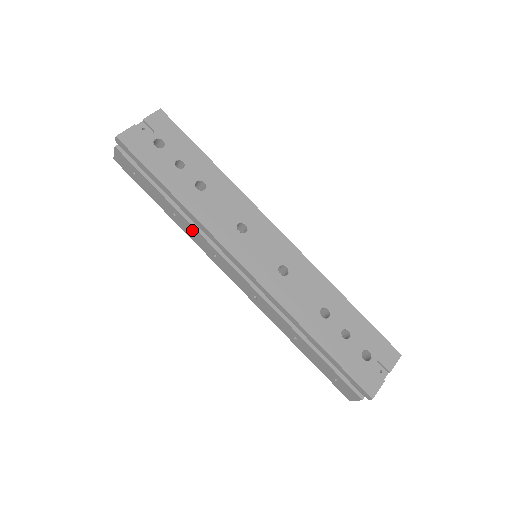
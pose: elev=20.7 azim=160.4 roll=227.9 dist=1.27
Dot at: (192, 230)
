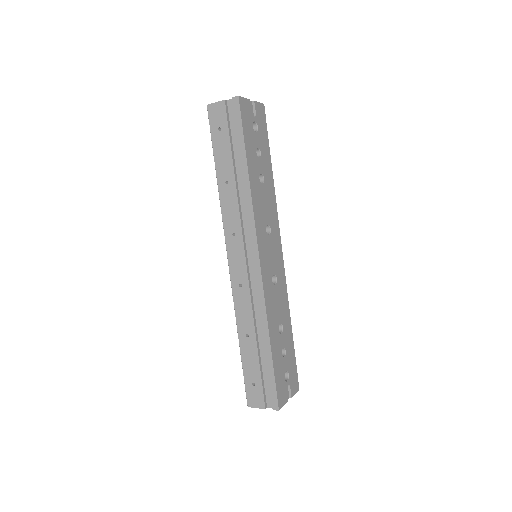
Dot at: (233, 204)
